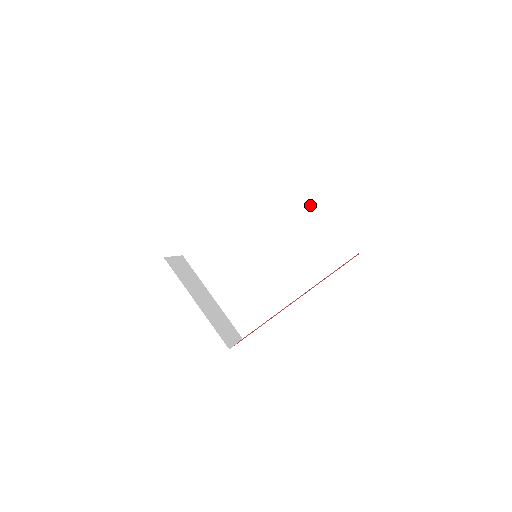
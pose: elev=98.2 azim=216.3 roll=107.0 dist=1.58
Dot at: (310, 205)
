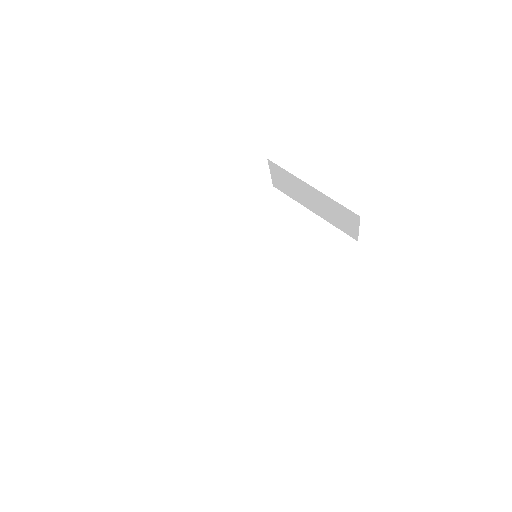
Dot at: (298, 213)
